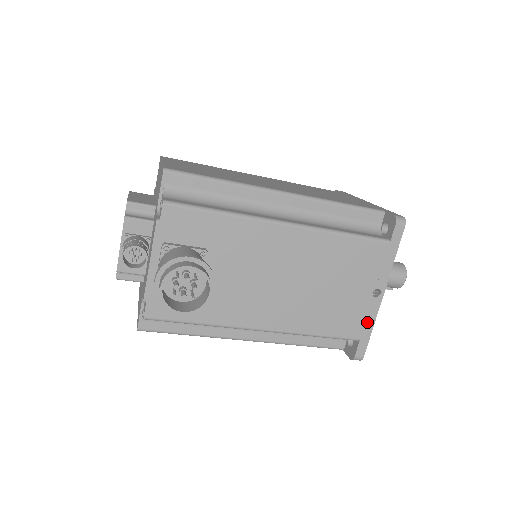
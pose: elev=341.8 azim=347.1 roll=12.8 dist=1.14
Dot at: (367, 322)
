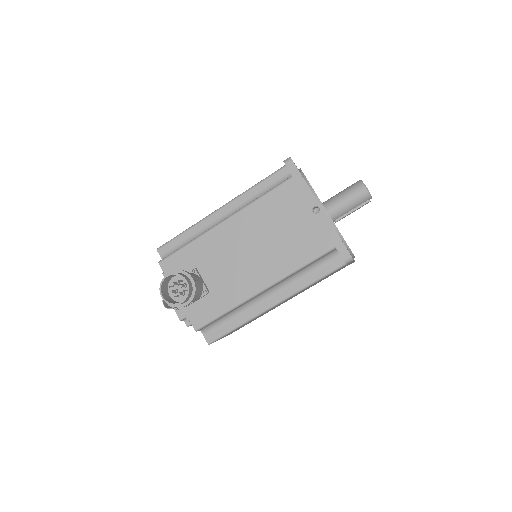
Dot at: (328, 232)
